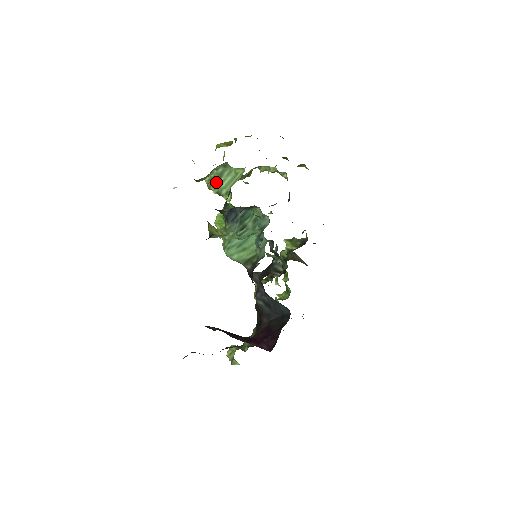
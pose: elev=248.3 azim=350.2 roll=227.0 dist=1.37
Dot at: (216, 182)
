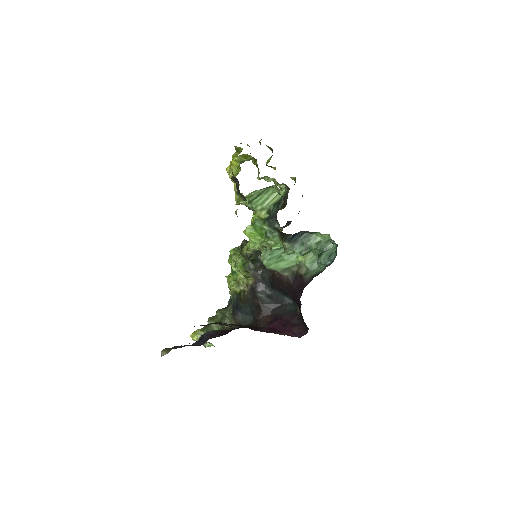
Dot at: (253, 199)
